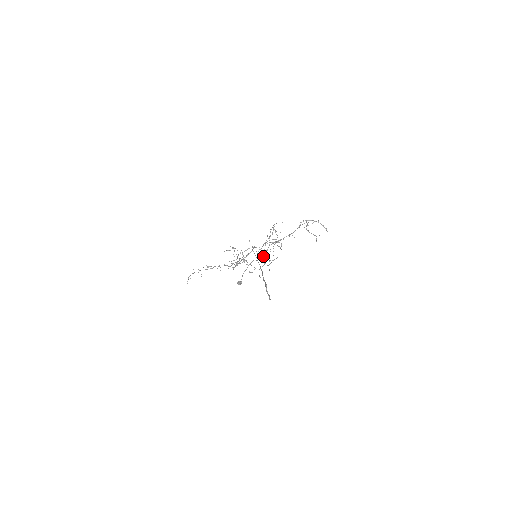
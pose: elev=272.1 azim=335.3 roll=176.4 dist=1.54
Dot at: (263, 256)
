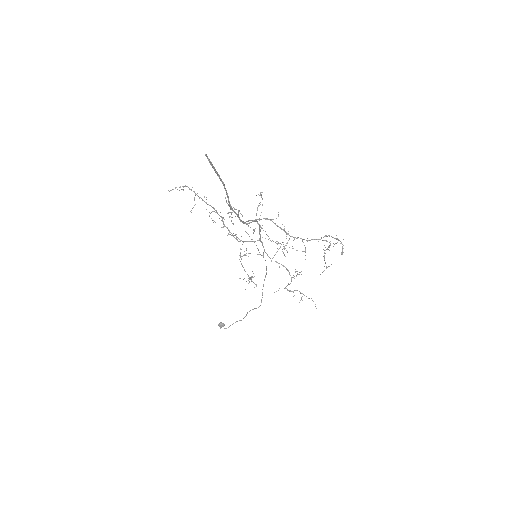
Dot at: occluded
